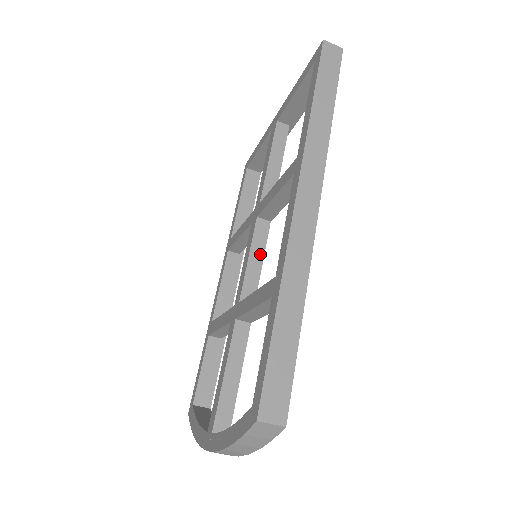
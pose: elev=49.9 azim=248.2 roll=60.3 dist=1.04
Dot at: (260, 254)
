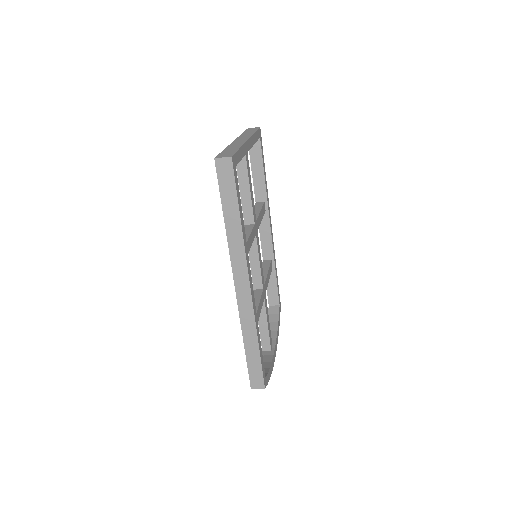
Dot at: (256, 258)
